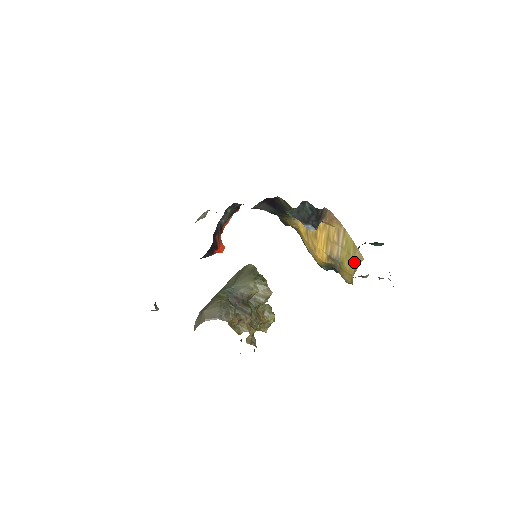
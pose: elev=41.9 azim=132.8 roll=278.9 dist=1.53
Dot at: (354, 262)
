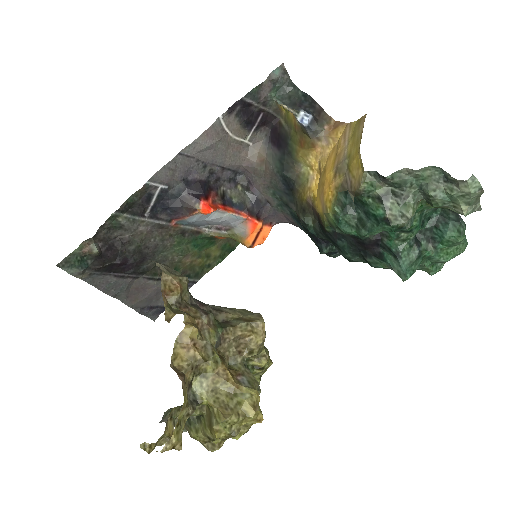
Dot at: (359, 134)
